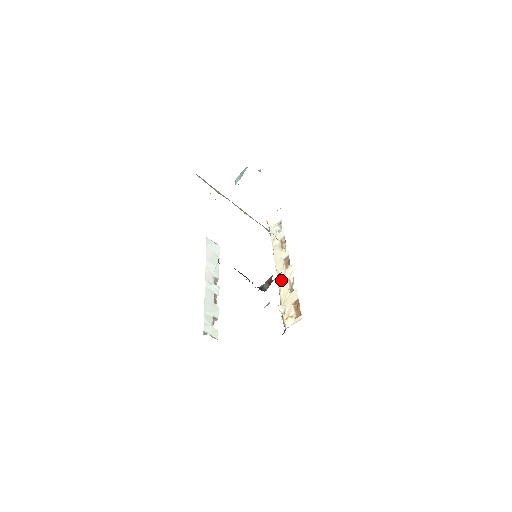
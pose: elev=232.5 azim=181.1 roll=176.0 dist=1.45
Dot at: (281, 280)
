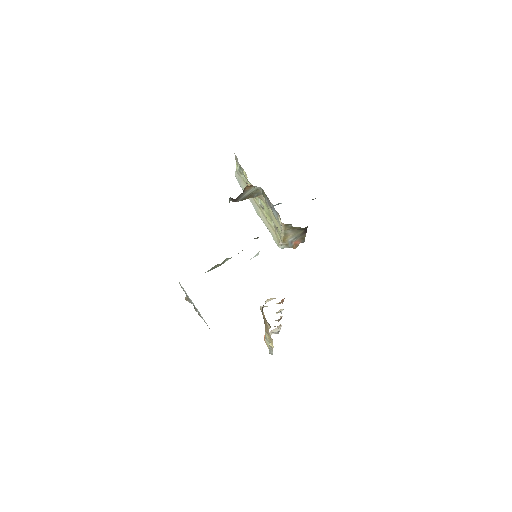
Dot at: occluded
